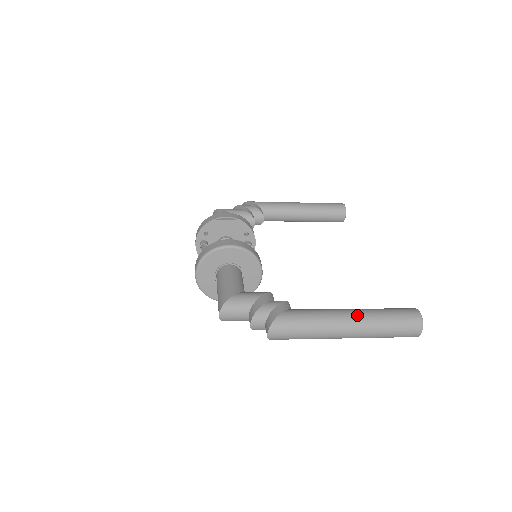
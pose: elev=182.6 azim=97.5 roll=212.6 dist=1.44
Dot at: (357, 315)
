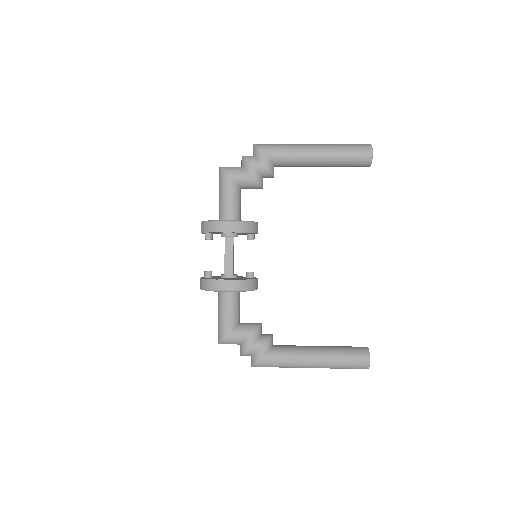
Dot at: (318, 363)
